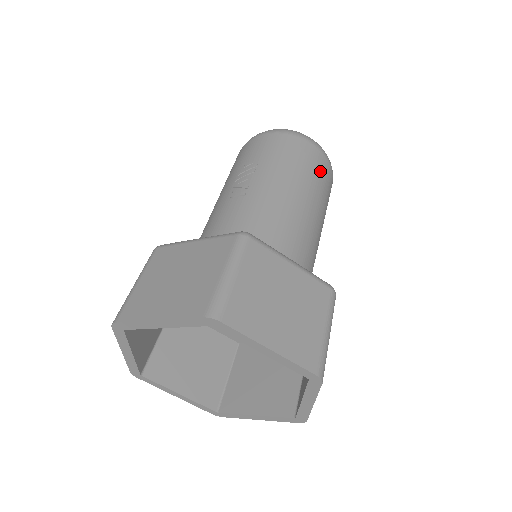
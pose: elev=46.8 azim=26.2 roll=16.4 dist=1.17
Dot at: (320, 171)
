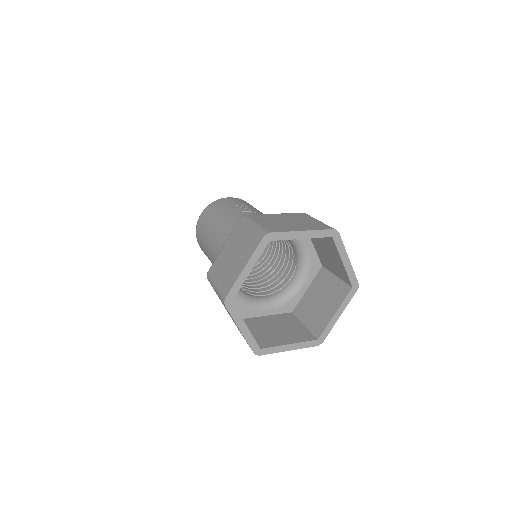
Dot at: occluded
